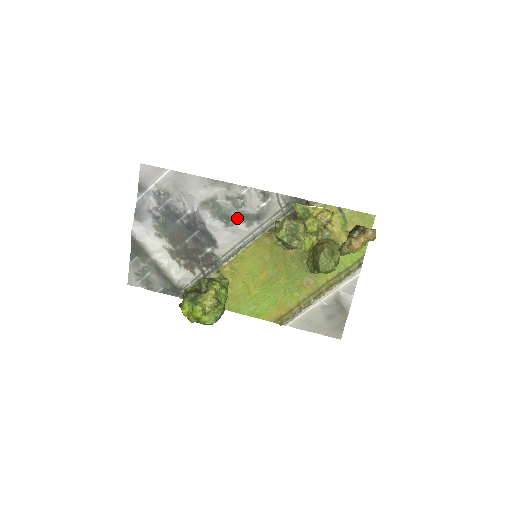
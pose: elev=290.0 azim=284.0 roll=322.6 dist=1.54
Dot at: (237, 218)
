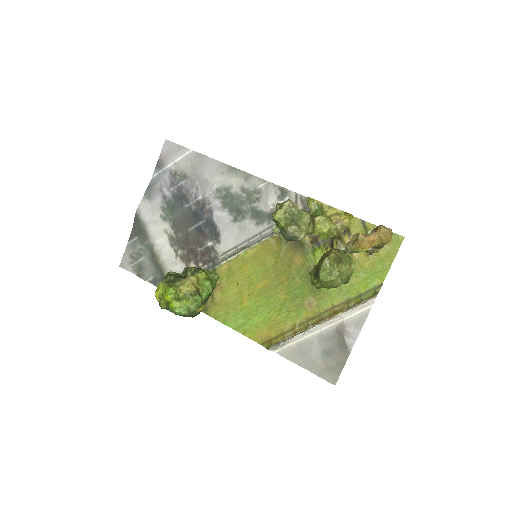
Dot at: (248, 213)
